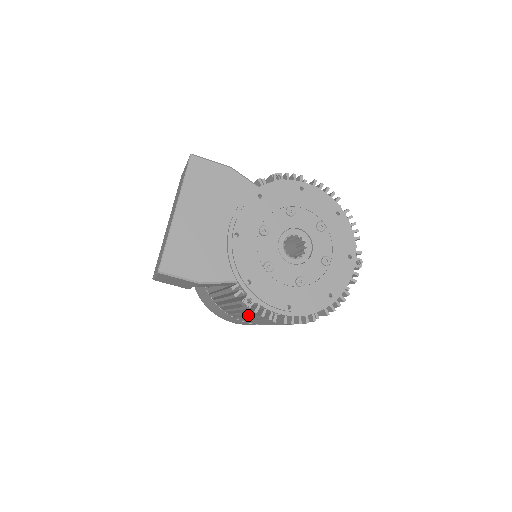
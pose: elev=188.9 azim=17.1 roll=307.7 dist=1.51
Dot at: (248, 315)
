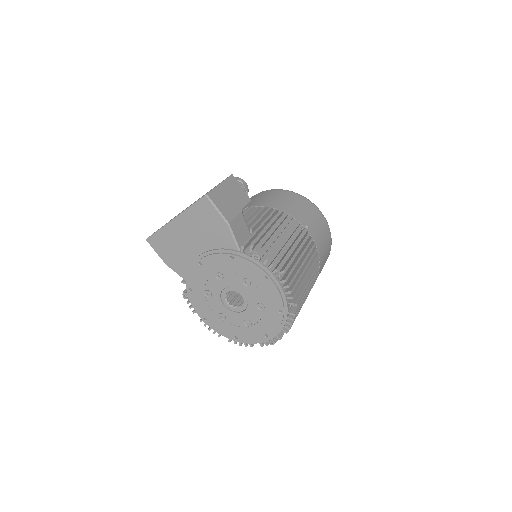
Dot at: occluded
